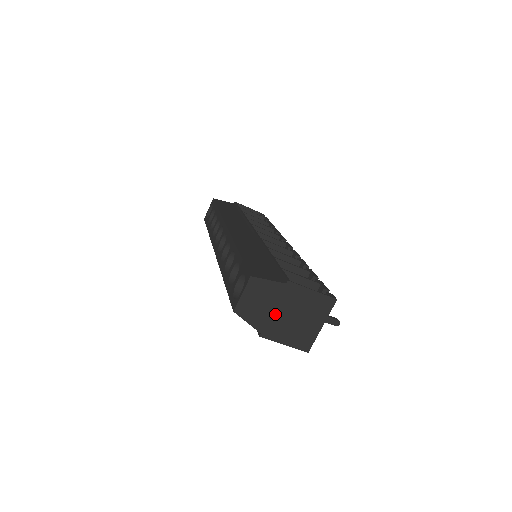
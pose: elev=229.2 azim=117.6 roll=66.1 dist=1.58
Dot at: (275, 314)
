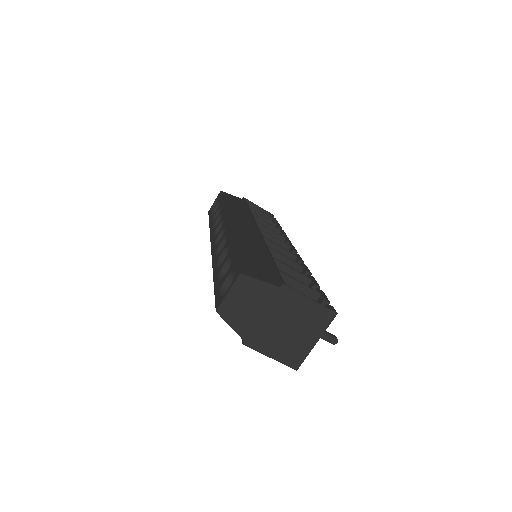
Dot at: (264, 321)
